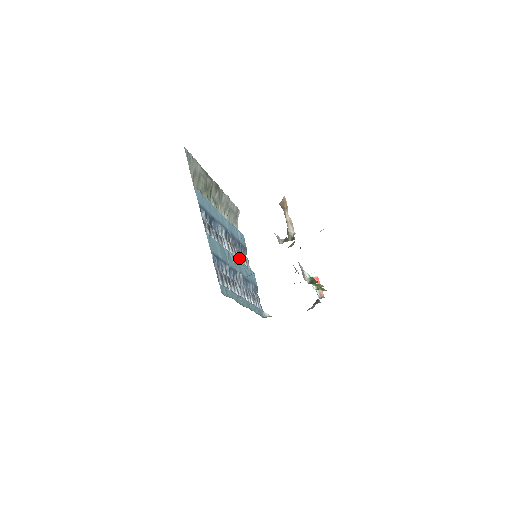
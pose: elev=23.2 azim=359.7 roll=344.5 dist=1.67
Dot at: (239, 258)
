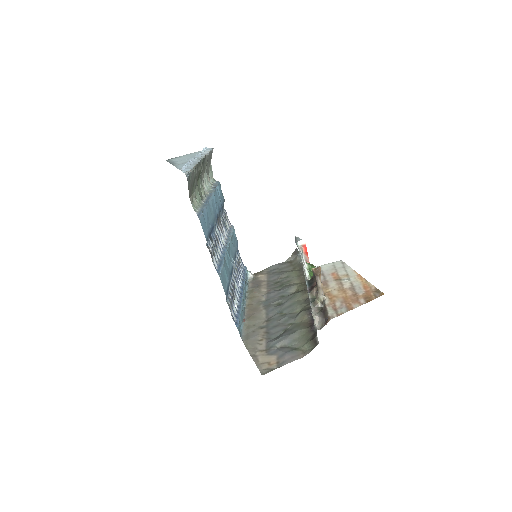
Dot at: occluded
